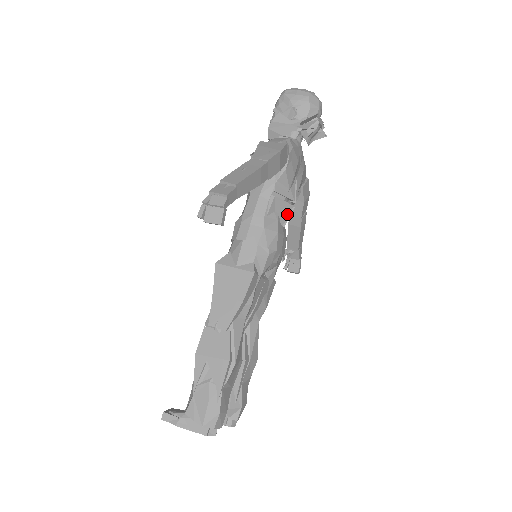
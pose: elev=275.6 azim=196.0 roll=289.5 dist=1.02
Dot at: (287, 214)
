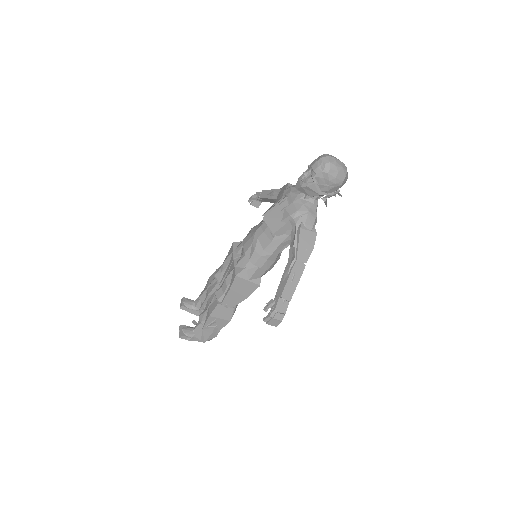
Dot at: occluded
